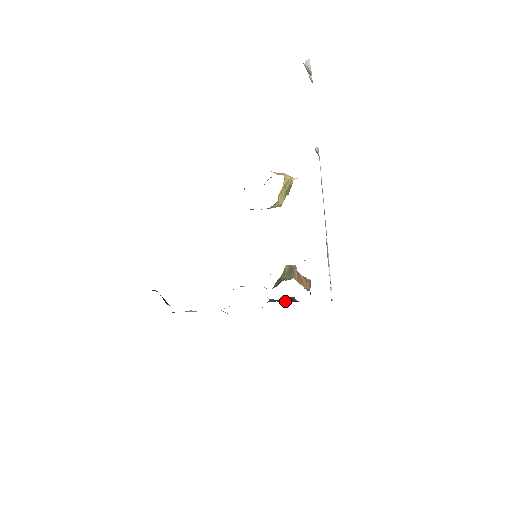
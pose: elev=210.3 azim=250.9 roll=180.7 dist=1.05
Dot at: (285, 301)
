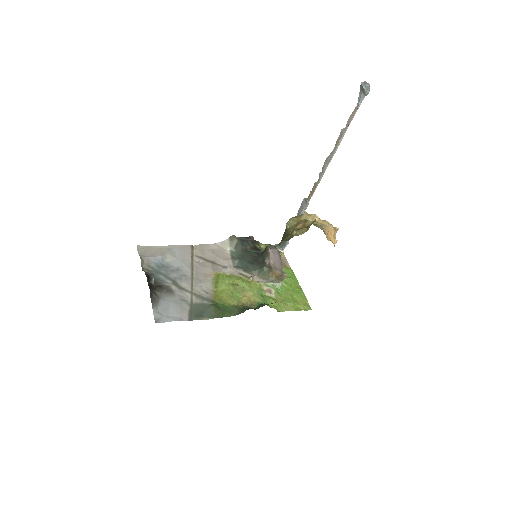
Dot at: (246, 243)
